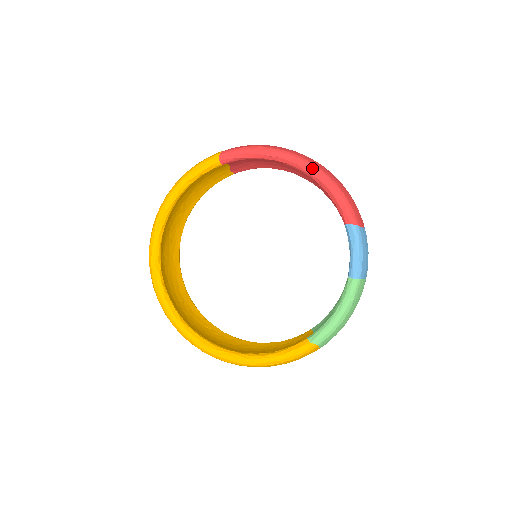
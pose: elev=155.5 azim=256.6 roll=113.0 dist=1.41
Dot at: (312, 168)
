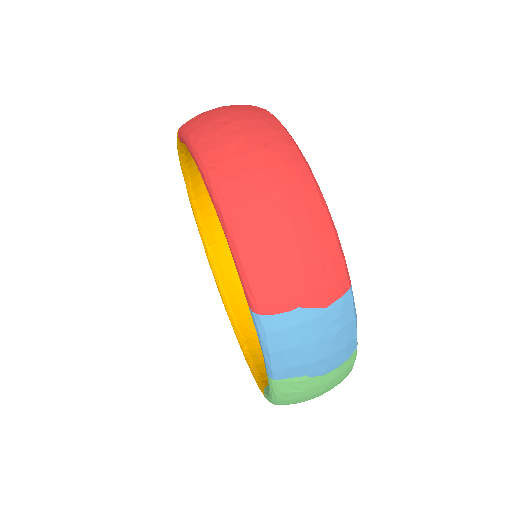
Dot at: (211, 198)
